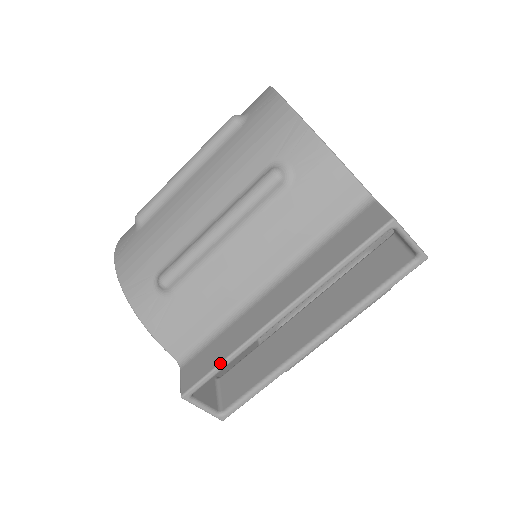
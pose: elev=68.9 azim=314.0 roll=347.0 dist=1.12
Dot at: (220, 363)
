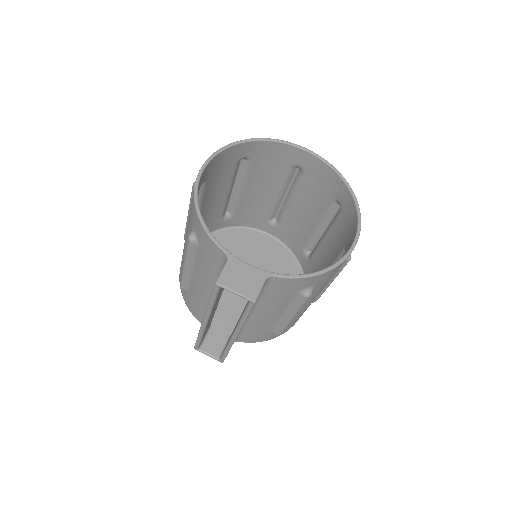
Dot at: (197, 338)
